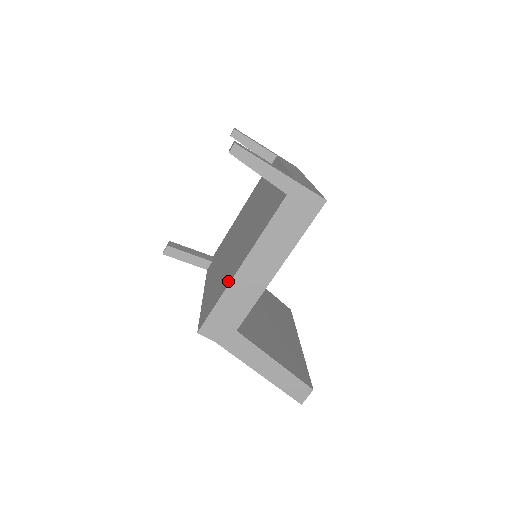
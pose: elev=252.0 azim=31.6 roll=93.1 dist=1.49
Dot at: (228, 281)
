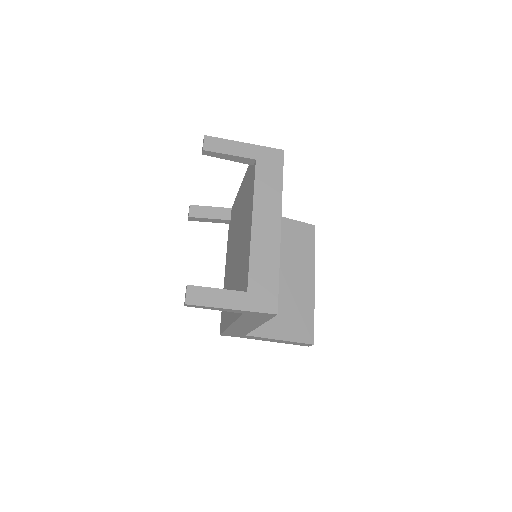
Dot at: (227, 322)
